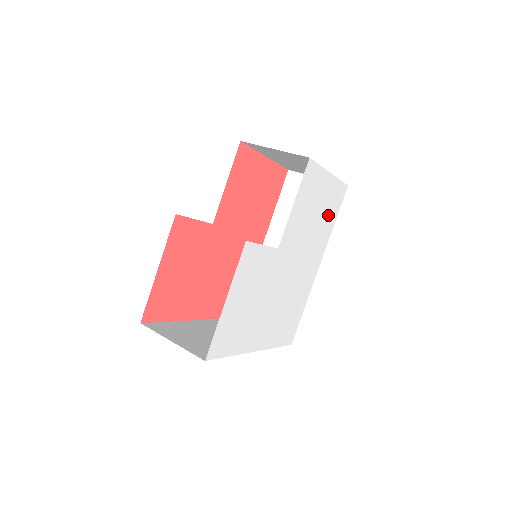
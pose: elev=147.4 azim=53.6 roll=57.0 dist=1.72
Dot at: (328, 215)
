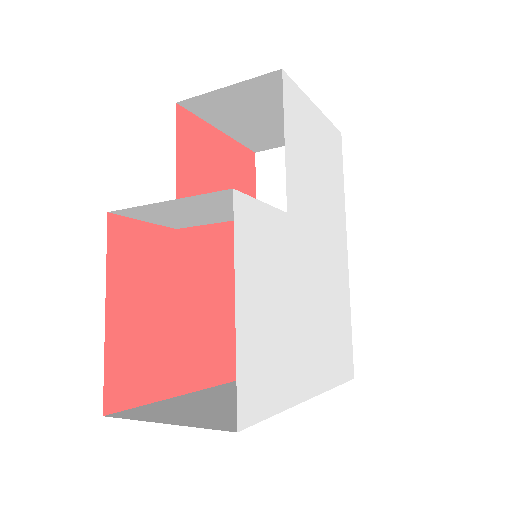
Dot at: (333, 172)
